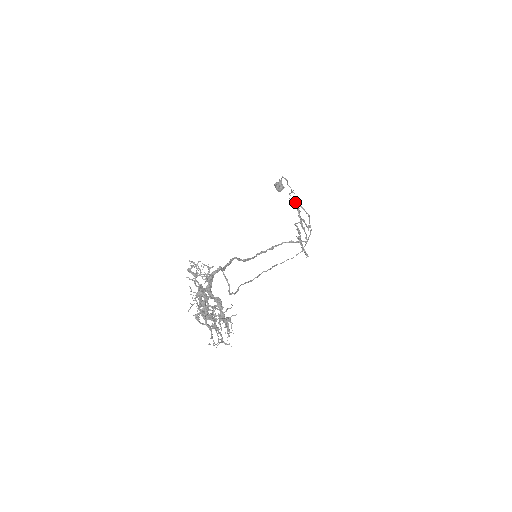
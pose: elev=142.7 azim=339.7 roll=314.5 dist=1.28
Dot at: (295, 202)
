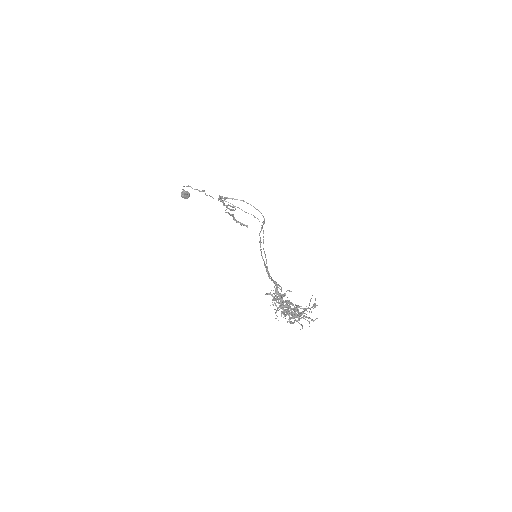
Dot at: (220, 198)
